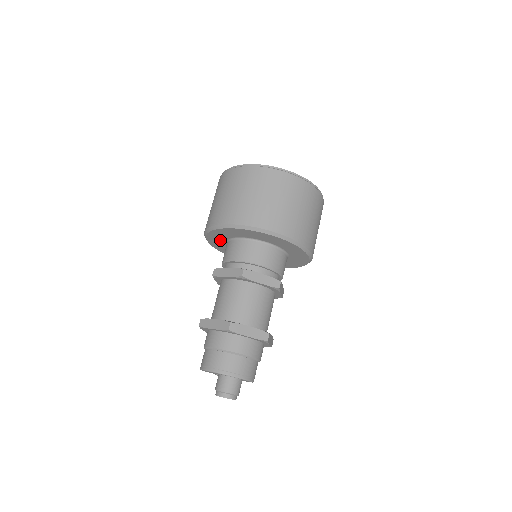
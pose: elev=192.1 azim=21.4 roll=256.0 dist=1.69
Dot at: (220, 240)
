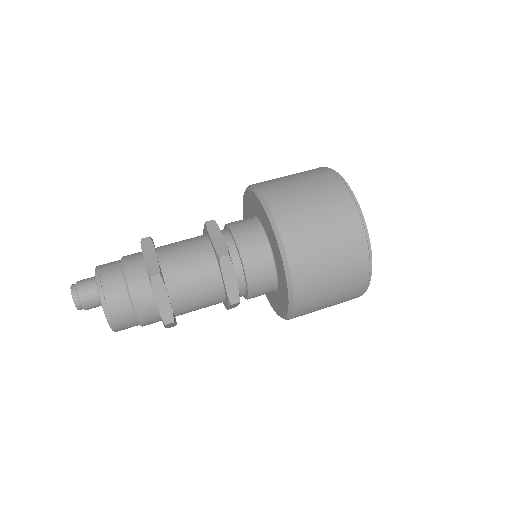
Dot at: occluded
